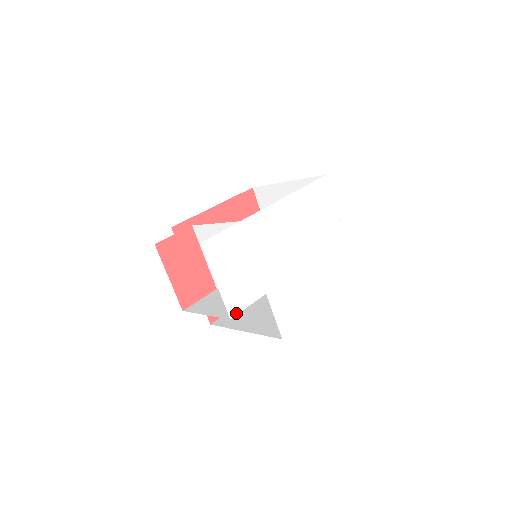
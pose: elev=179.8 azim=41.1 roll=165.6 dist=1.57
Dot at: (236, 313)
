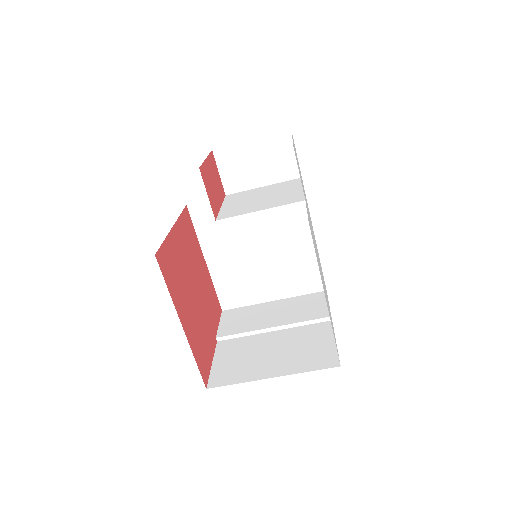
Dot at: occluded
